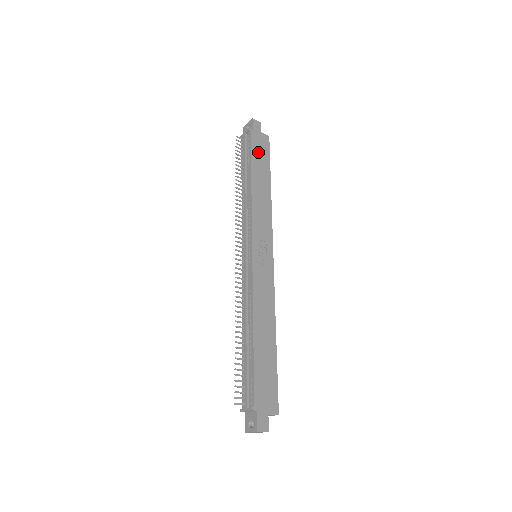
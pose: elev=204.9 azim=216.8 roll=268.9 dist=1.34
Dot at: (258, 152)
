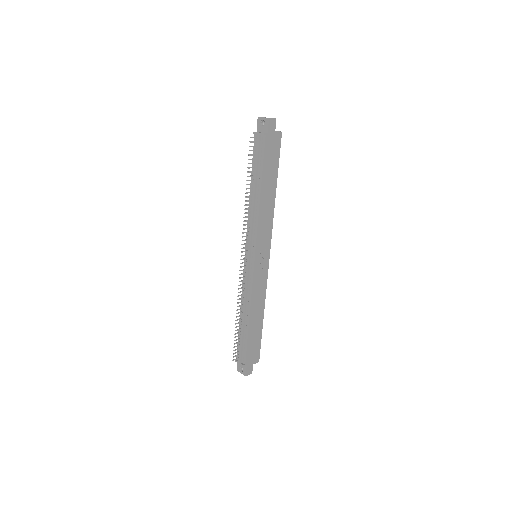
Dot at: (270, 158)
